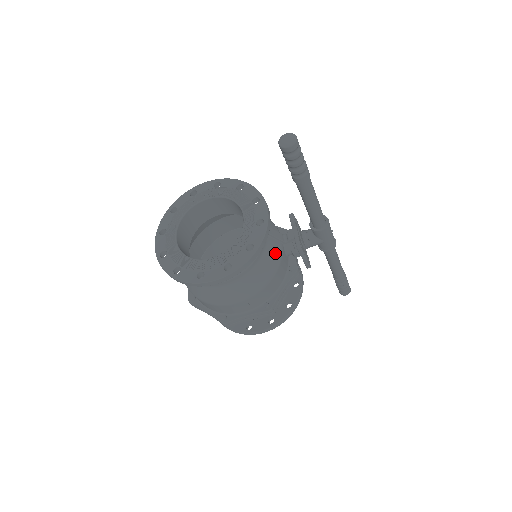
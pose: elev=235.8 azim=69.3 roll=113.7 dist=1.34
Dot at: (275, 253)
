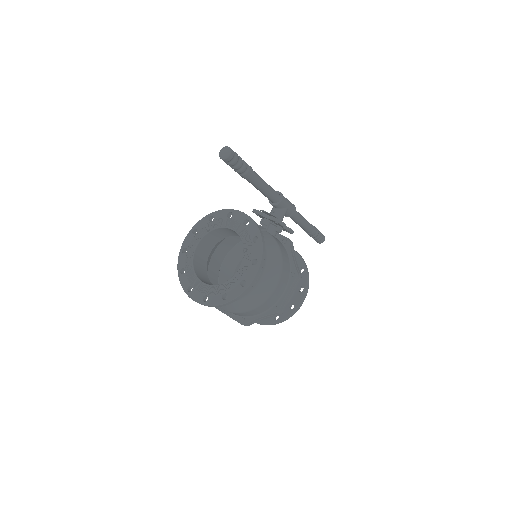
Dot at: (268, 238)
